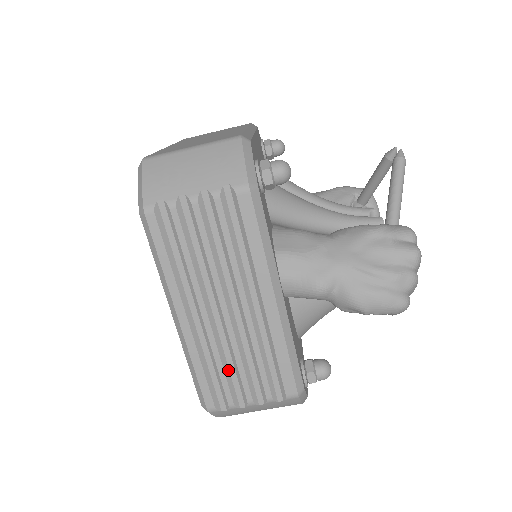
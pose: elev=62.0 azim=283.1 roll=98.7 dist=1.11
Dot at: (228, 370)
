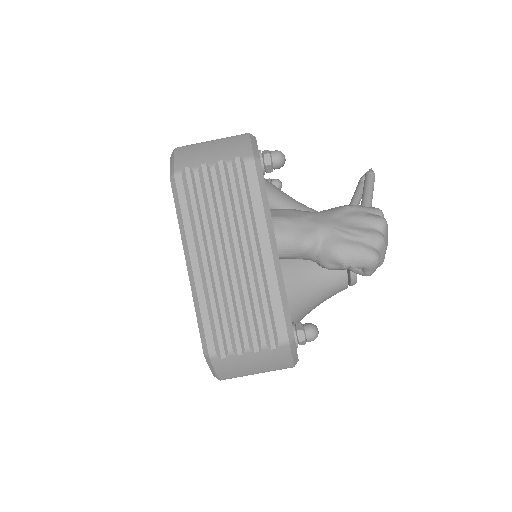
Dot at: (229, 316)
